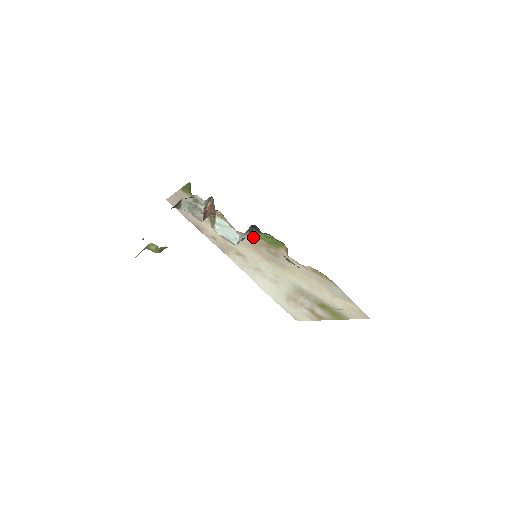
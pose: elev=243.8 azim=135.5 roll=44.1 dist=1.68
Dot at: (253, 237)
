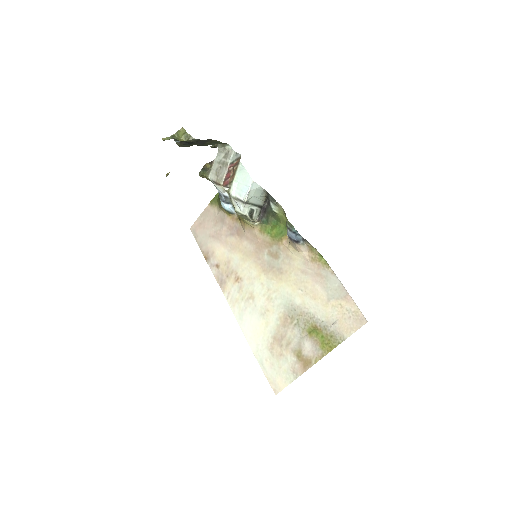
Dot at: (260, 234)
